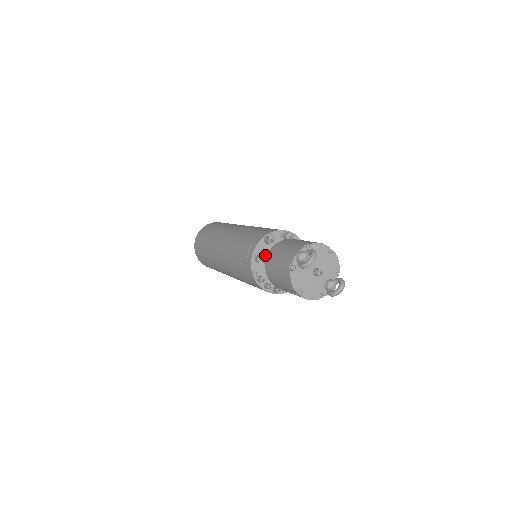
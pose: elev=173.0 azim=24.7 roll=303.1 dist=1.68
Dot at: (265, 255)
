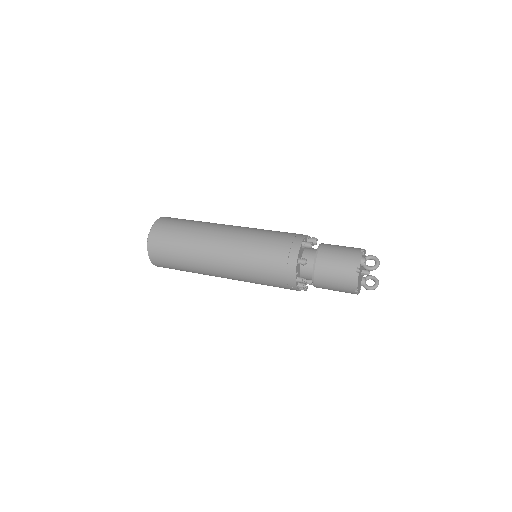
Dot at: (301, 258)
